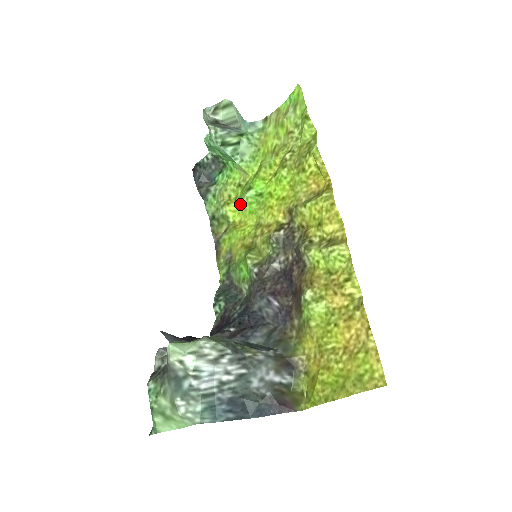
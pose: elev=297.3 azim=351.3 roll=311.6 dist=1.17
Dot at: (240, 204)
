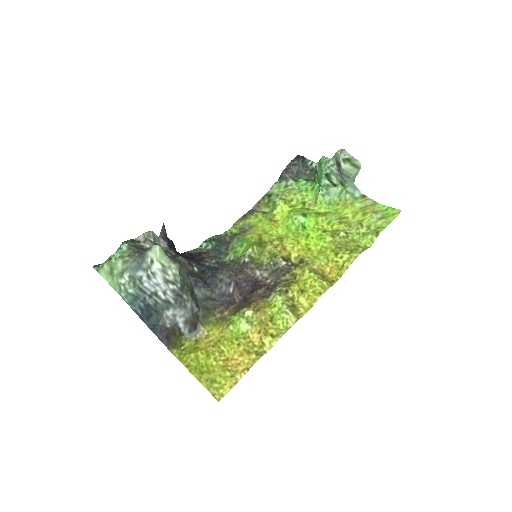
Dot at: (290, 214)
